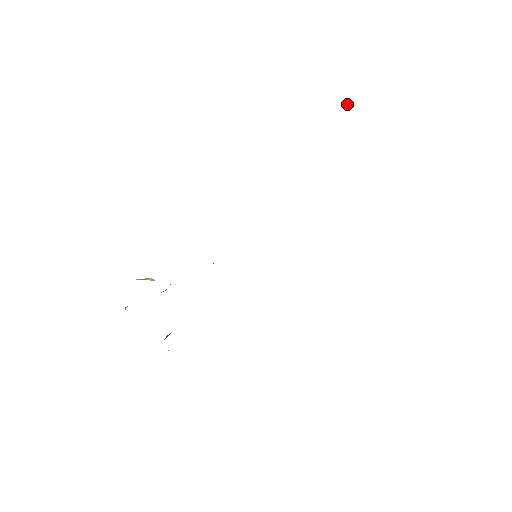
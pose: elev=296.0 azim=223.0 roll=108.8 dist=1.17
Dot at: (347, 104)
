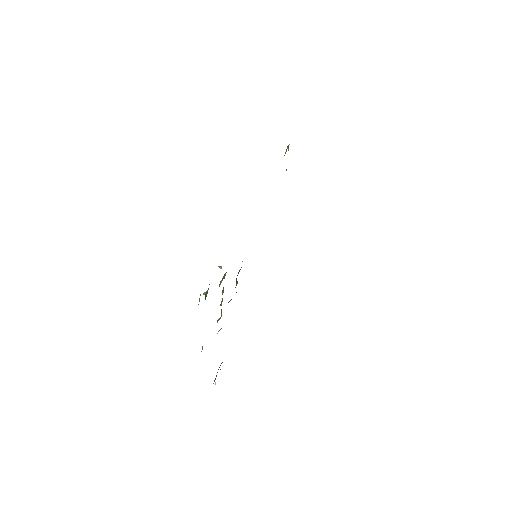
Dot at: (288, 149)
